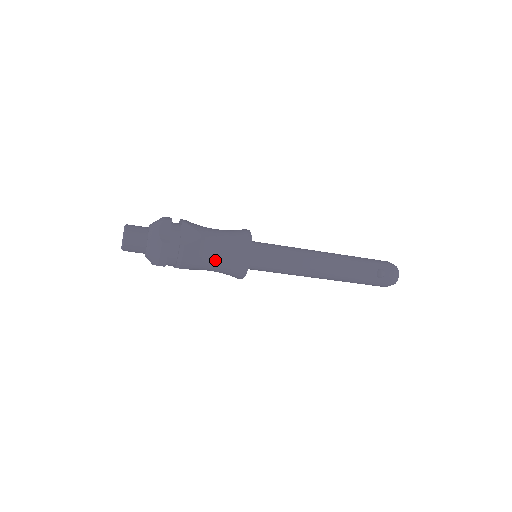
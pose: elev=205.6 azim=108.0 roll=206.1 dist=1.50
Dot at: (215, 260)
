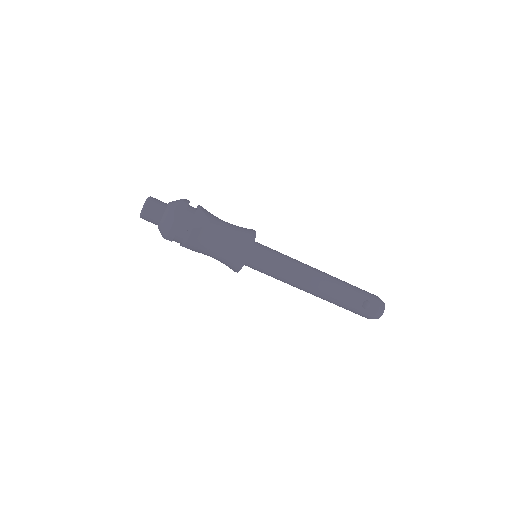
Dot at: (217, 249)
